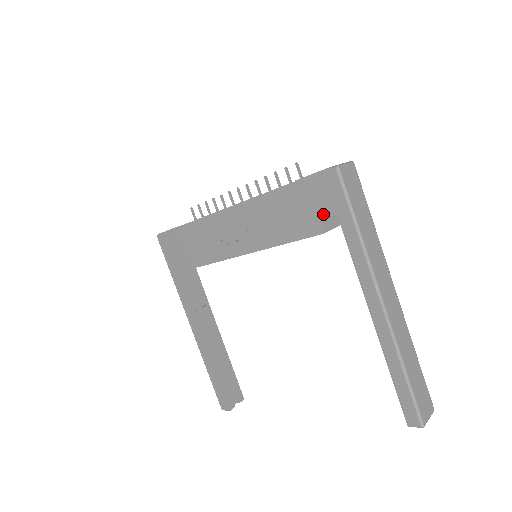
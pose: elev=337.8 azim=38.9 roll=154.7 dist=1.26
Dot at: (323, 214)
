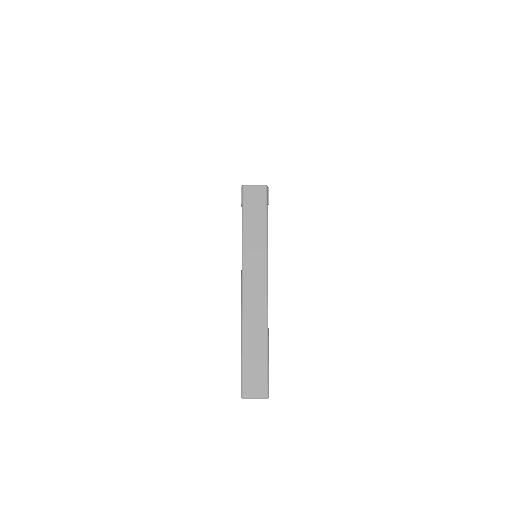
Dot at: occluded
